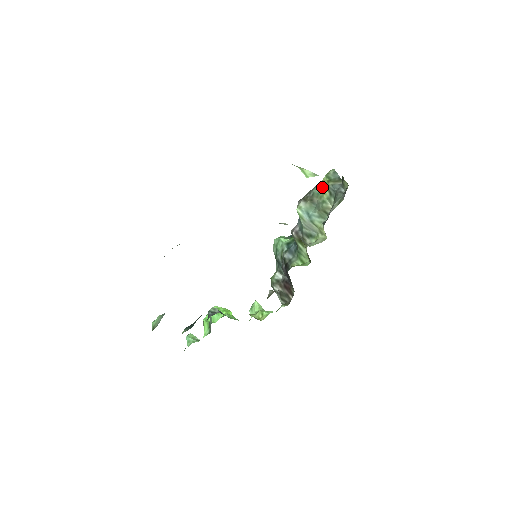
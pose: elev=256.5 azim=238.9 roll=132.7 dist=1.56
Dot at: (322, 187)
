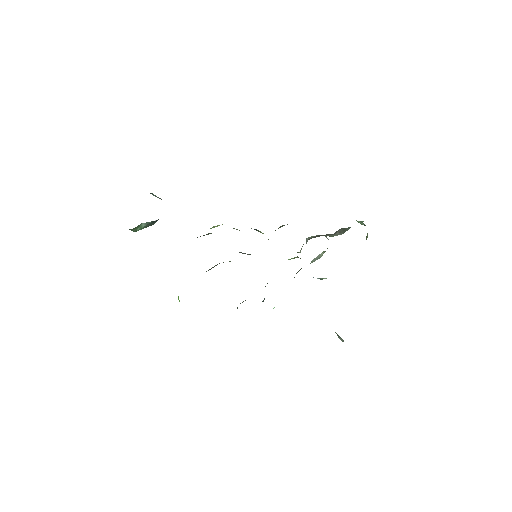
Dot at: occluded
